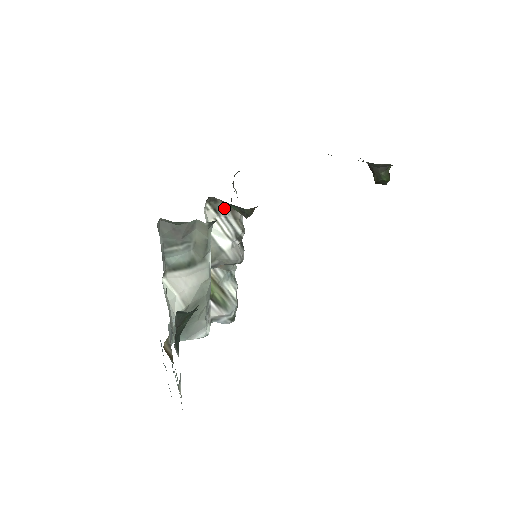
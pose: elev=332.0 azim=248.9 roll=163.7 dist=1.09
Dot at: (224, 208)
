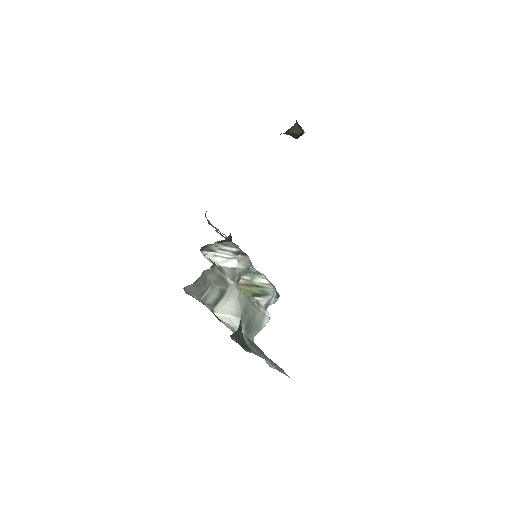
Dot at: (214, 246)
